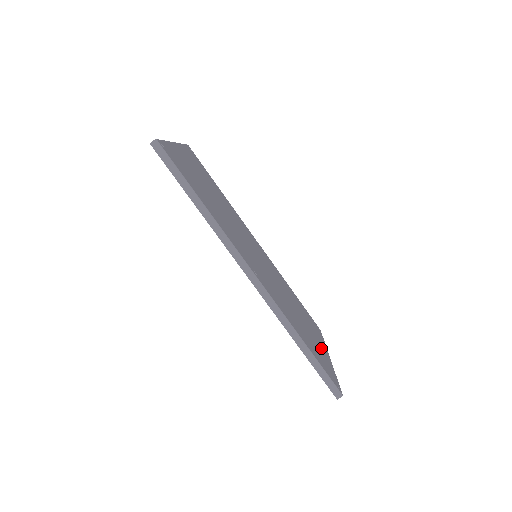
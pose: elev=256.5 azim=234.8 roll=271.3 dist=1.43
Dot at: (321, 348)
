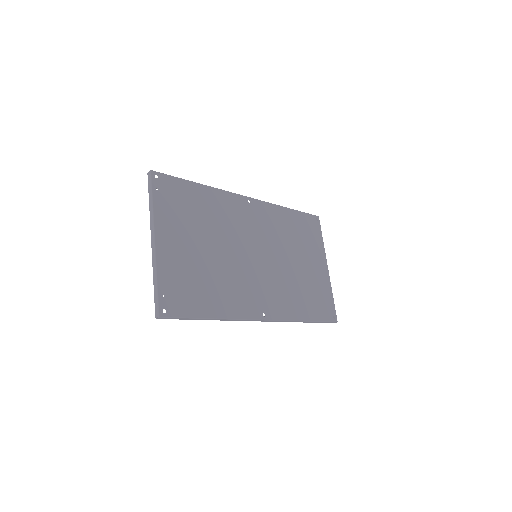
Dot at: (320, 274)
